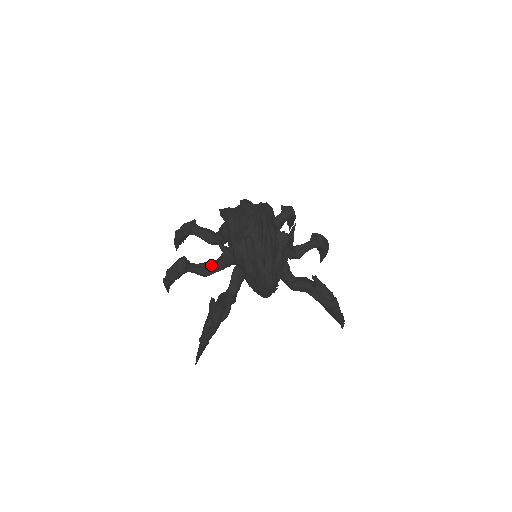
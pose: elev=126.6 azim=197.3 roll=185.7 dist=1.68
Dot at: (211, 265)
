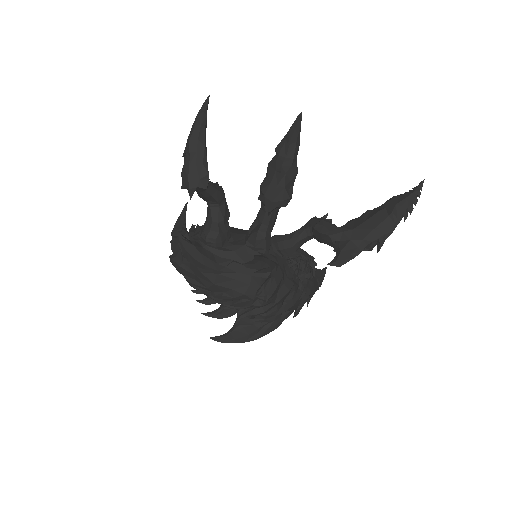
Dot at: occluded
